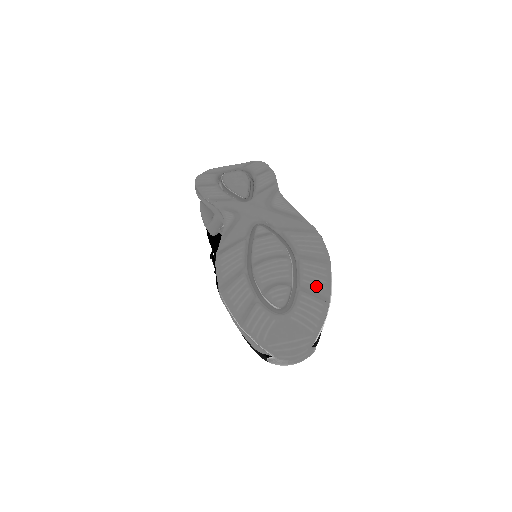
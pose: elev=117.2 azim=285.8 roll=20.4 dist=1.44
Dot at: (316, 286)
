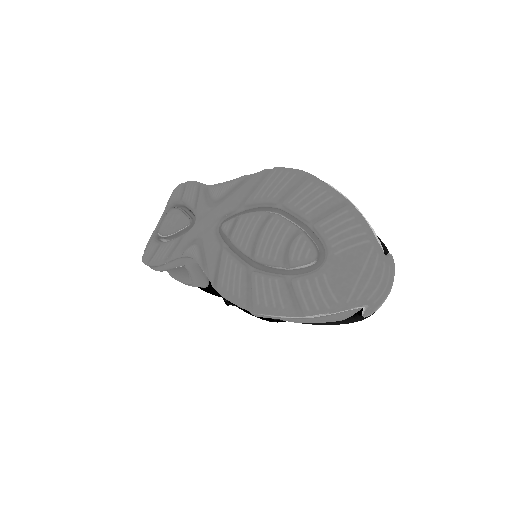
Dot at: (322, 204)
